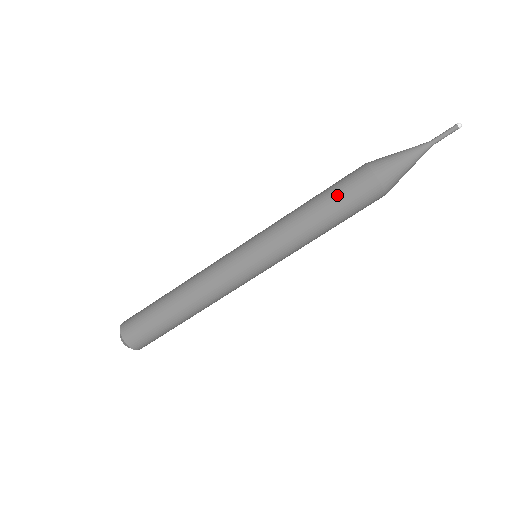
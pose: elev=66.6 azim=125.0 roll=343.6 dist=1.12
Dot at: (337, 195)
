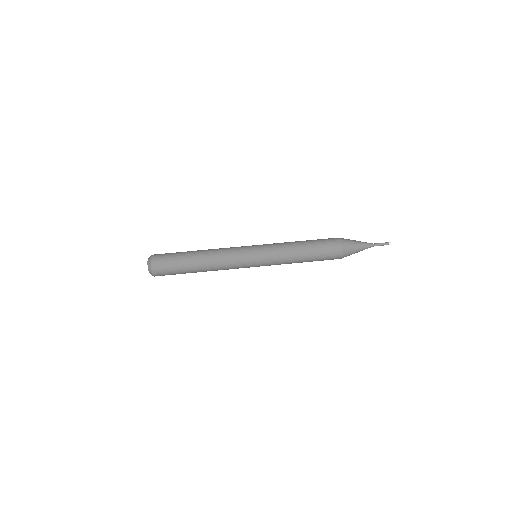
Dot at: (318, 247)
